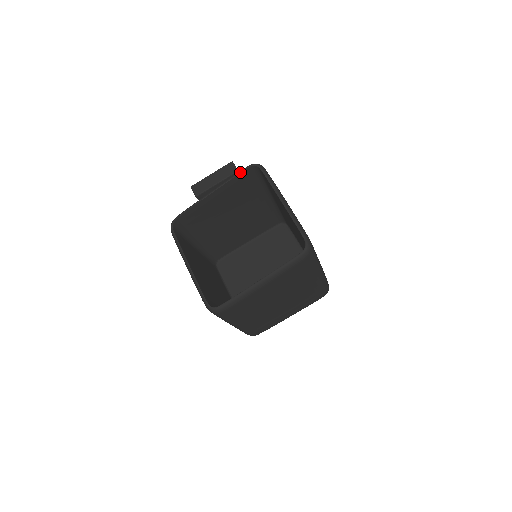
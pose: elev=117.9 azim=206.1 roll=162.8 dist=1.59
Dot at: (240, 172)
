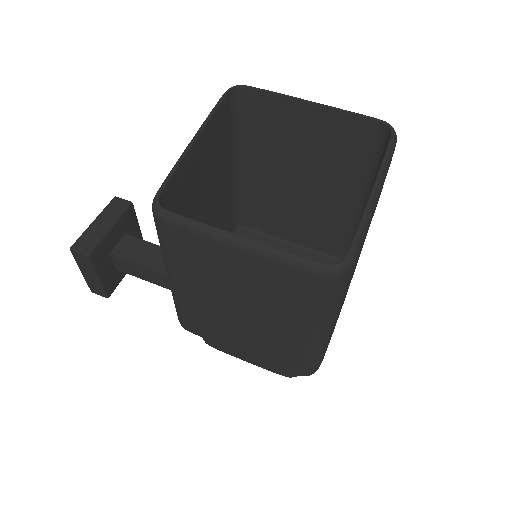
Dot at: (220, 100)
